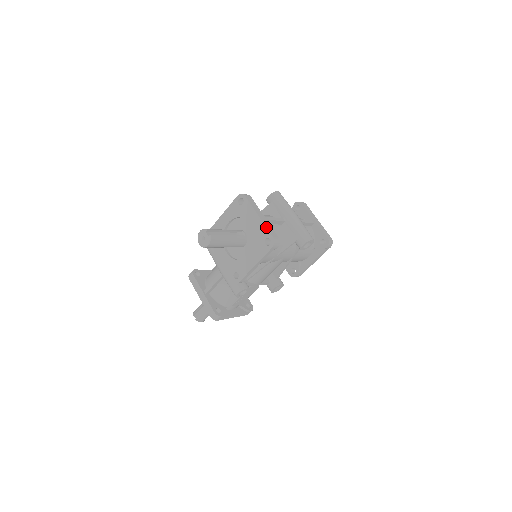
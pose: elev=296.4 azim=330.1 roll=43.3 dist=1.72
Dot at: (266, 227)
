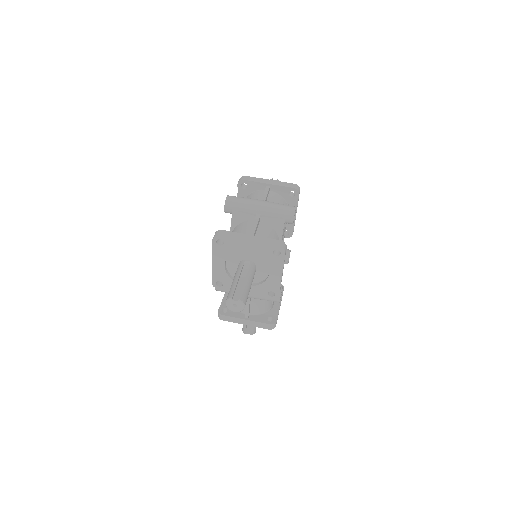
Dot at: (264, 244)
